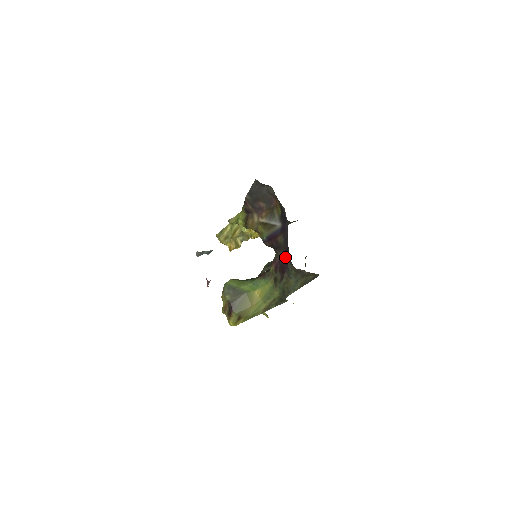
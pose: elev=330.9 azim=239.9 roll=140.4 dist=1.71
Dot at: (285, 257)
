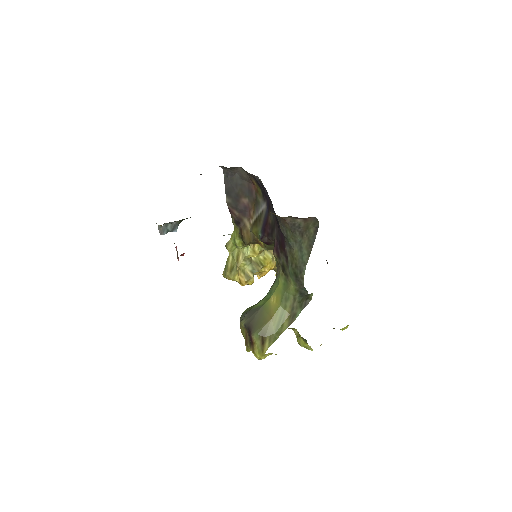
Dot at: (279, 229)
